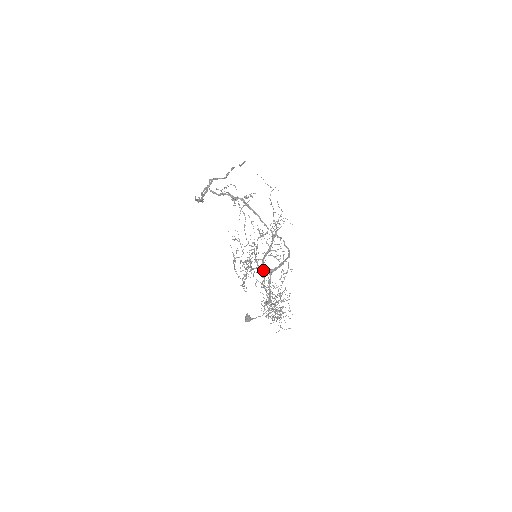
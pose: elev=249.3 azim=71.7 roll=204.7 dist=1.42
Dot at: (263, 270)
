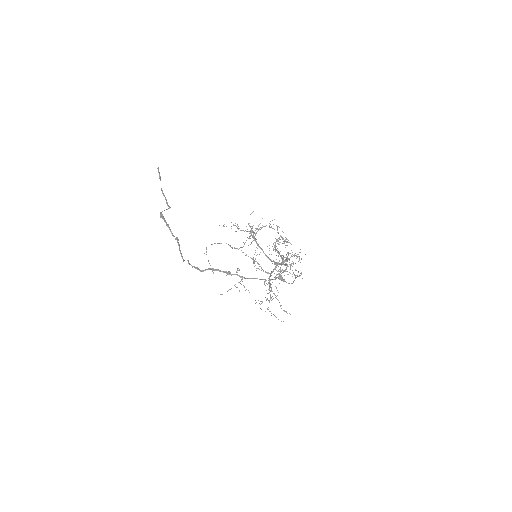
Dot at: occluded
